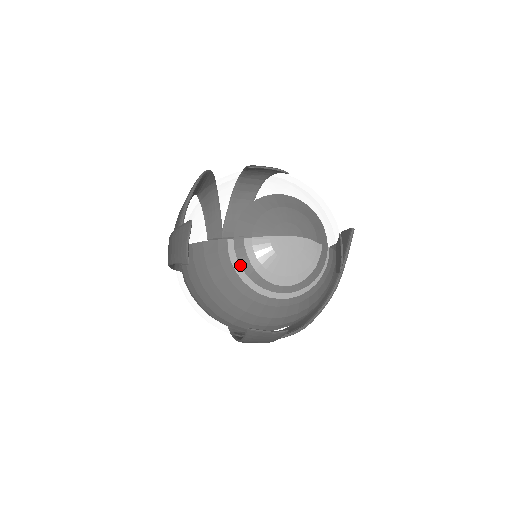
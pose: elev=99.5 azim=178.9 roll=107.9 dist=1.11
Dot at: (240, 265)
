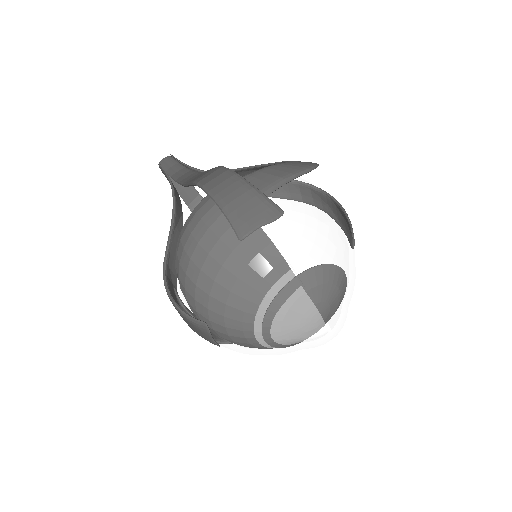
Dot at: (277, 302)
